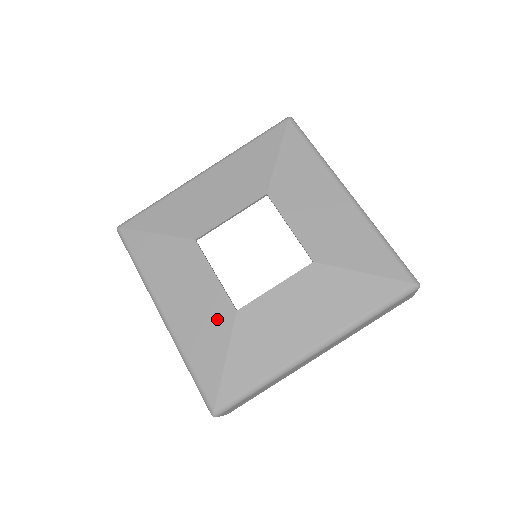
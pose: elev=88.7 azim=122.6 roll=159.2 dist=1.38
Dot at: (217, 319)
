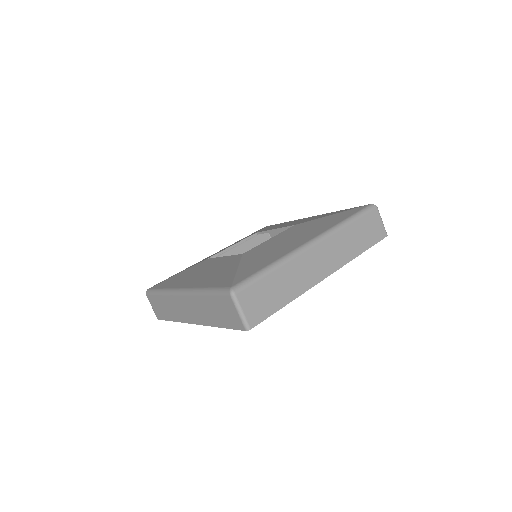
Dot at: (228, 264)
